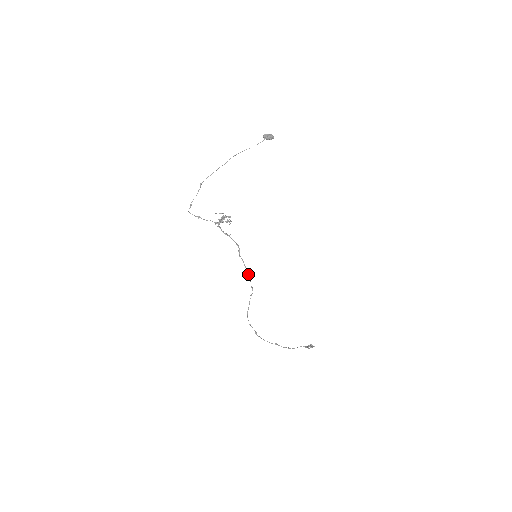
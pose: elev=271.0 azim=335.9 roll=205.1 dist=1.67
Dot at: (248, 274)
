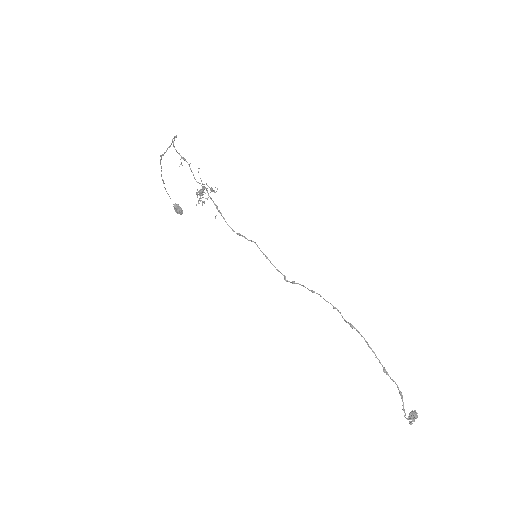
Dot at: occluded
